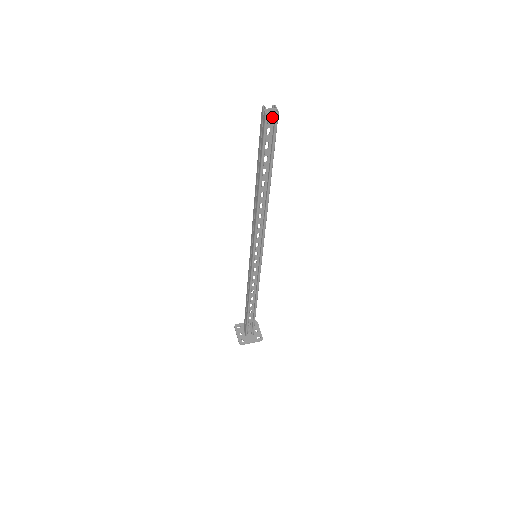
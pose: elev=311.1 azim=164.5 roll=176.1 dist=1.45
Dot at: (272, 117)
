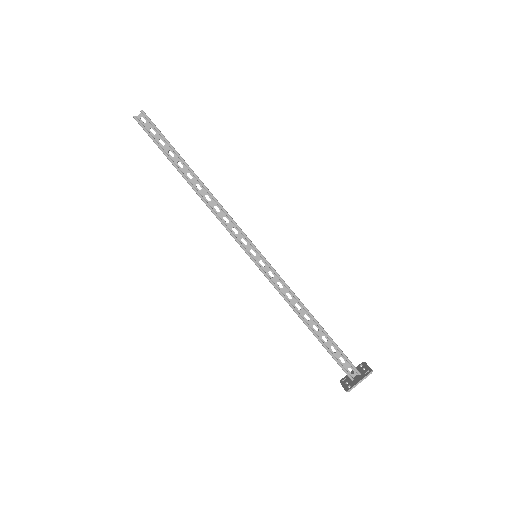
Dot at: (145, 119)
